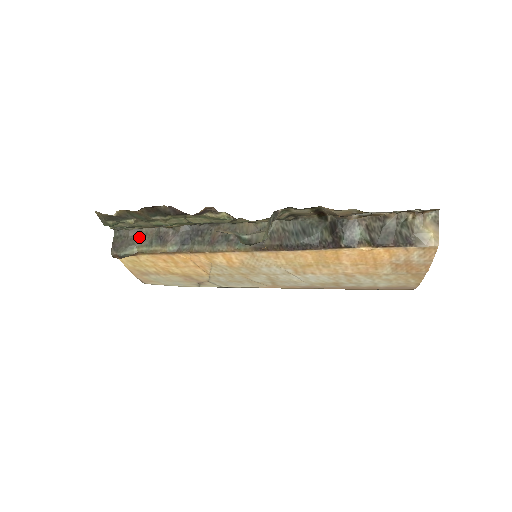
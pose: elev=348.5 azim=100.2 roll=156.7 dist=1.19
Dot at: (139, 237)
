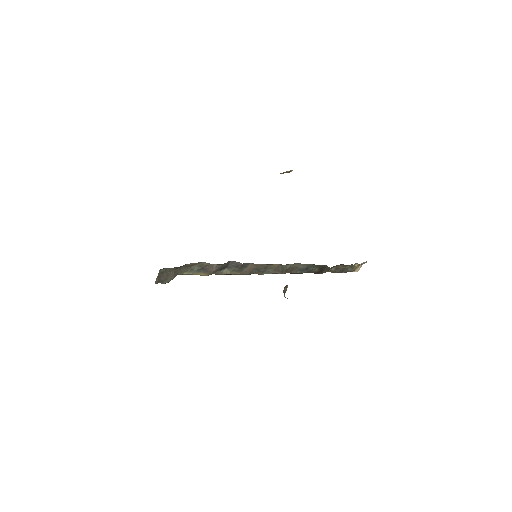
Dot at: (182, 268)
